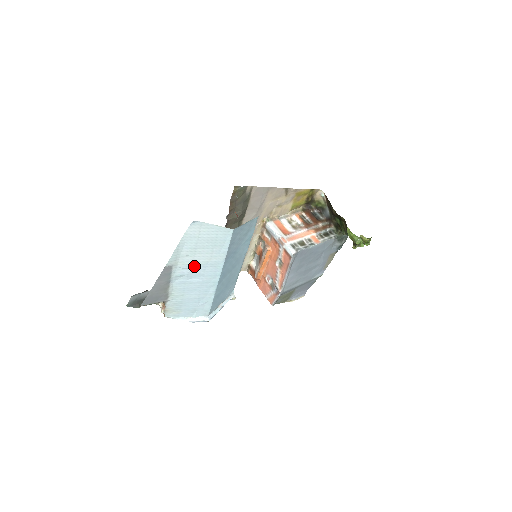
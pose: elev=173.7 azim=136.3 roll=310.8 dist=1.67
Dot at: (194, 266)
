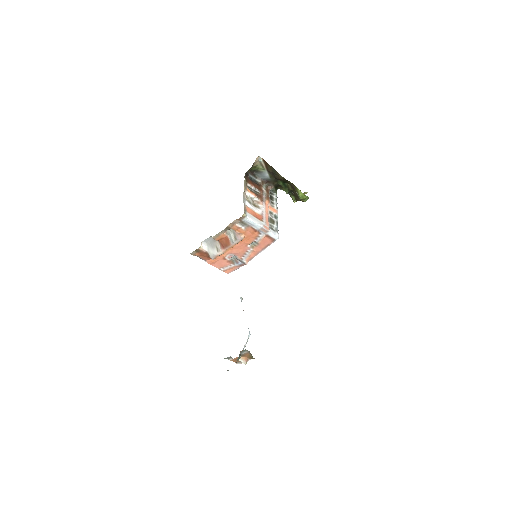
Dot at: occluded
